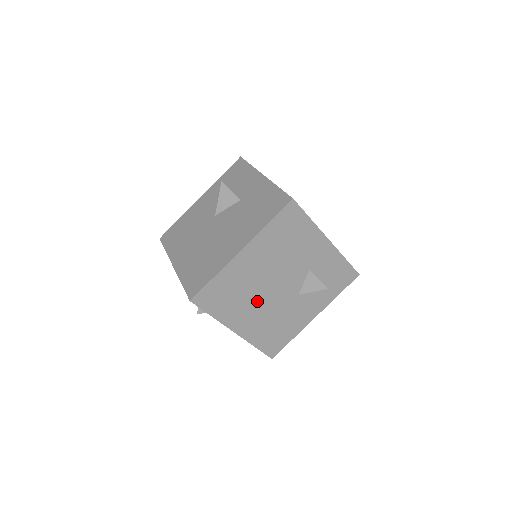
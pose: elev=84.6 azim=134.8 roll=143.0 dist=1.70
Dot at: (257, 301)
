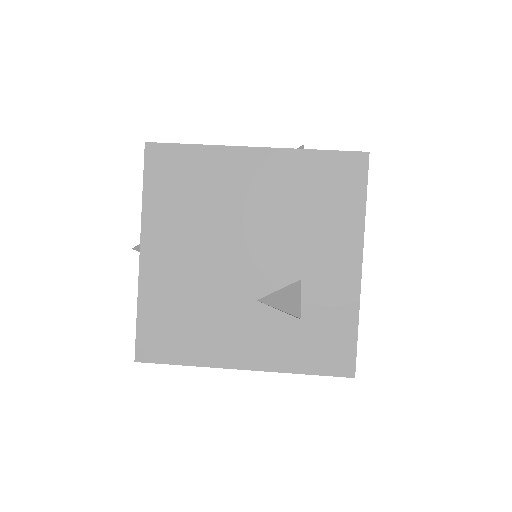
Dot at: (205, 242)
